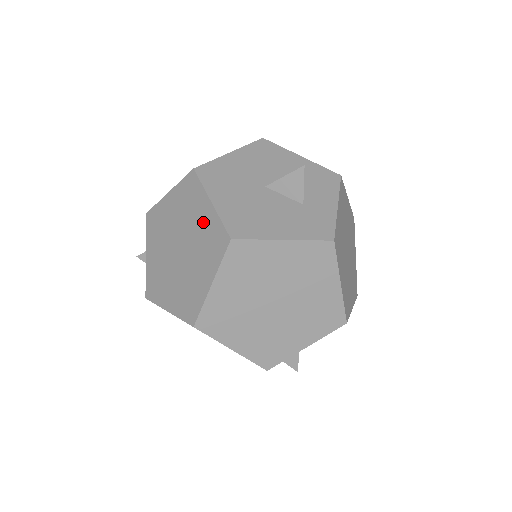
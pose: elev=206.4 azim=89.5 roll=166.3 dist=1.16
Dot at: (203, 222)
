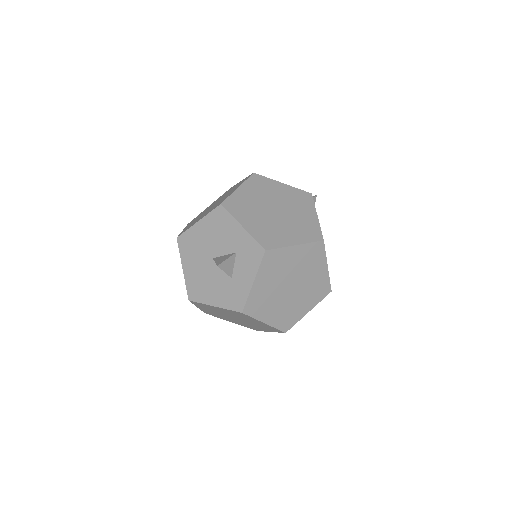
Dot at: occluded
